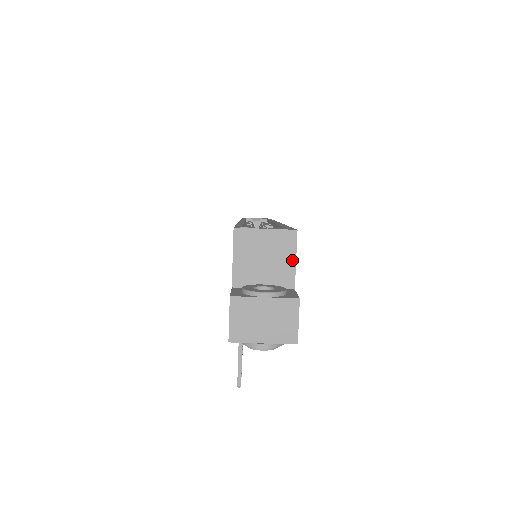
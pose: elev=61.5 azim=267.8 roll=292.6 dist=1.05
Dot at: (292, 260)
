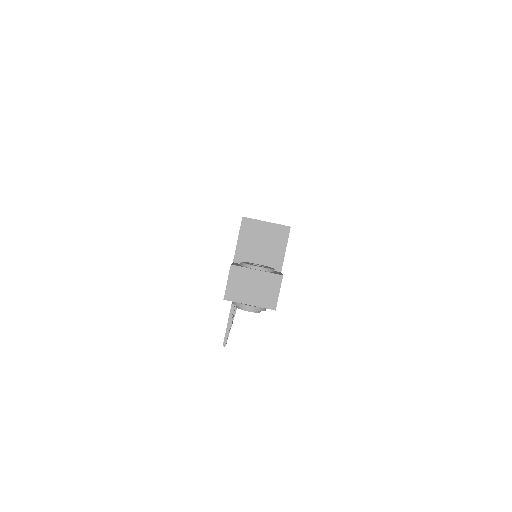
Dot at: (283, 249)
